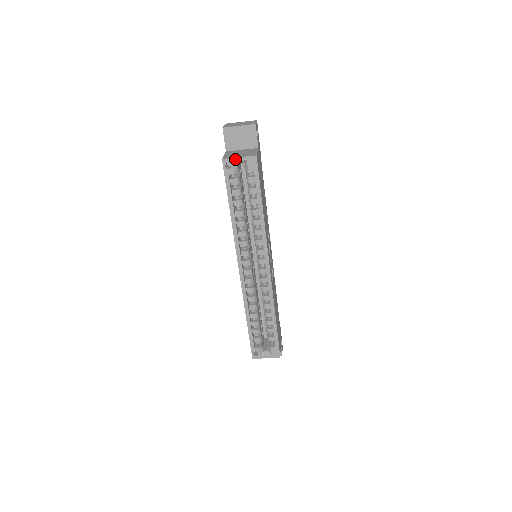
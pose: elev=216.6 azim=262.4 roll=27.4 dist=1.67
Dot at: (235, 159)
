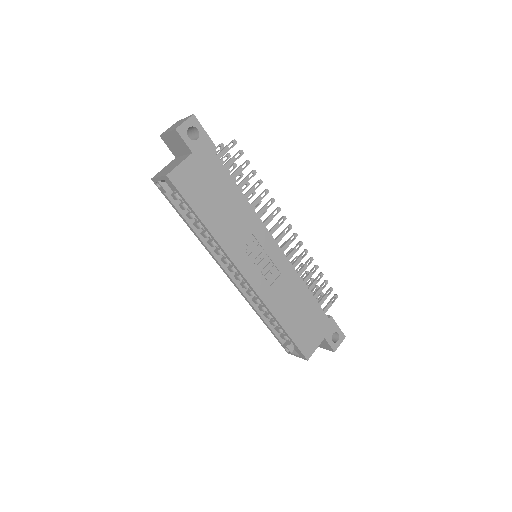
Dot at: (157, 179)
